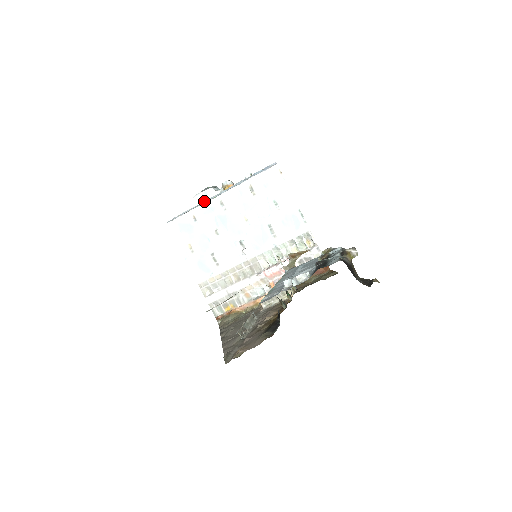
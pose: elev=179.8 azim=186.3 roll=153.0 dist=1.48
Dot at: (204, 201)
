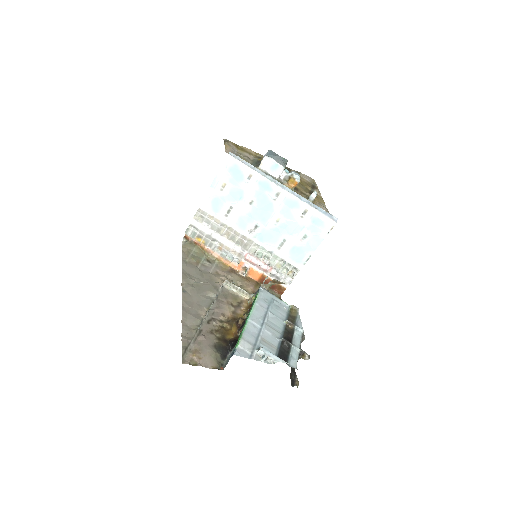
Dot at: (270, 176)
